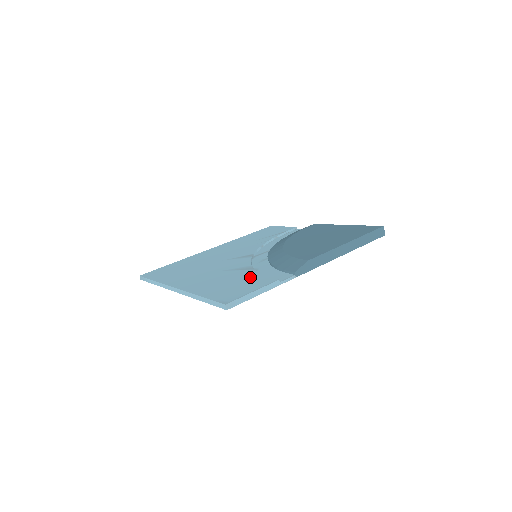
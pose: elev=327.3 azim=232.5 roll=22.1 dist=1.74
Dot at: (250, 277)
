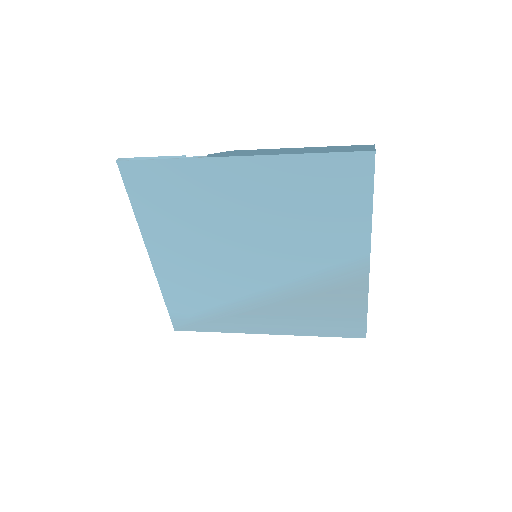
Dot at: occluded
